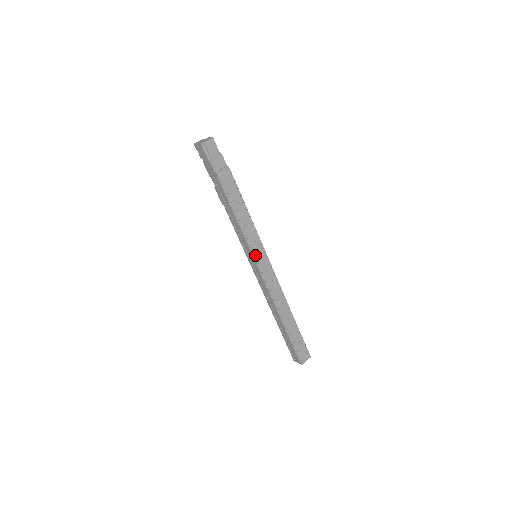
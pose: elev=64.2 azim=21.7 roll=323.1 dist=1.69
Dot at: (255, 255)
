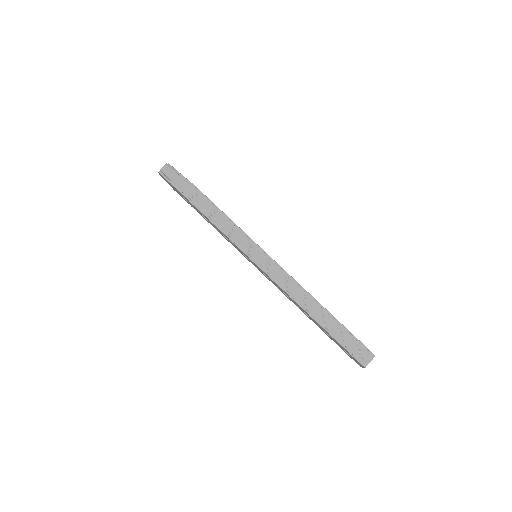
Dot at: (248, 253)
